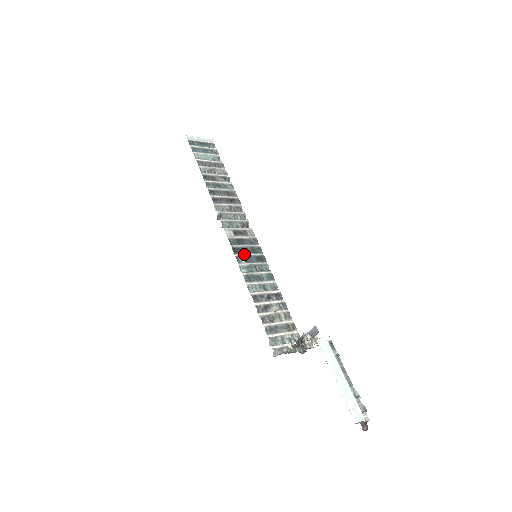
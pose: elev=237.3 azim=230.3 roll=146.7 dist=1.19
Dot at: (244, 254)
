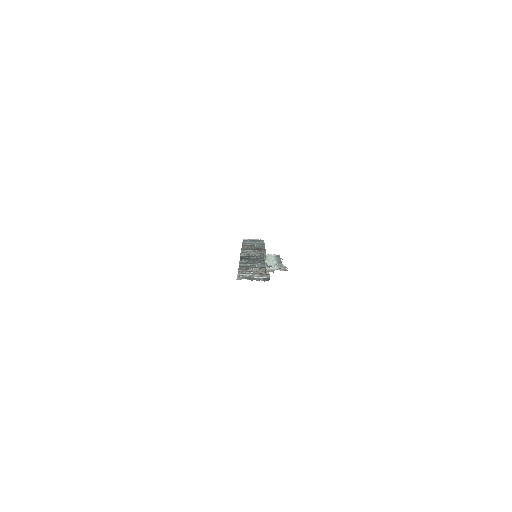
Dot at: (249, 259)
